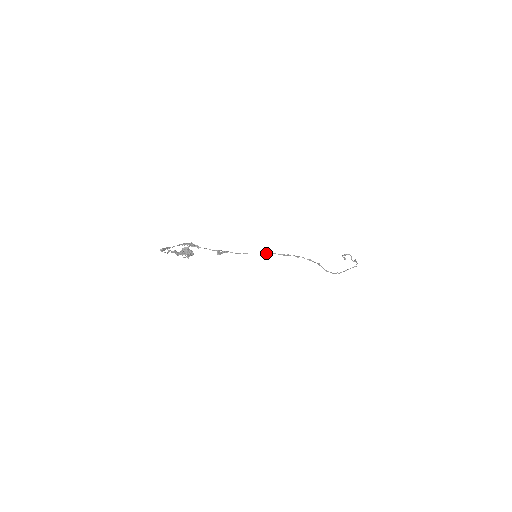
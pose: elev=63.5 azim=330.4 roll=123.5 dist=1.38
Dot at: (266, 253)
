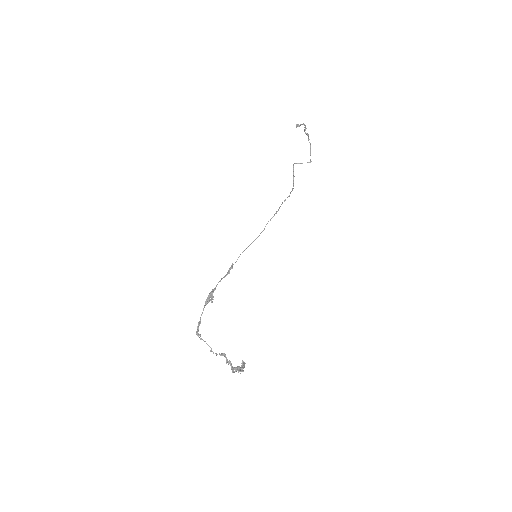
Dot at: (259, 235)
